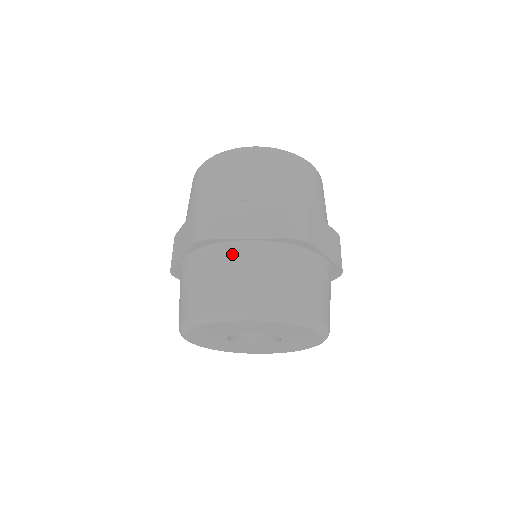
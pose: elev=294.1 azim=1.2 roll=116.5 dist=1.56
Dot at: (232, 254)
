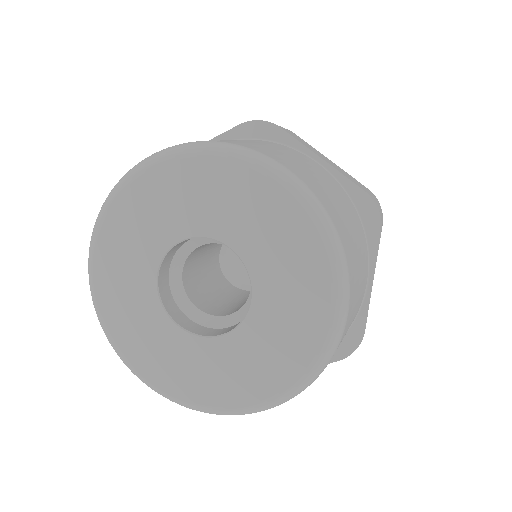
Dot at: (291, 150)
